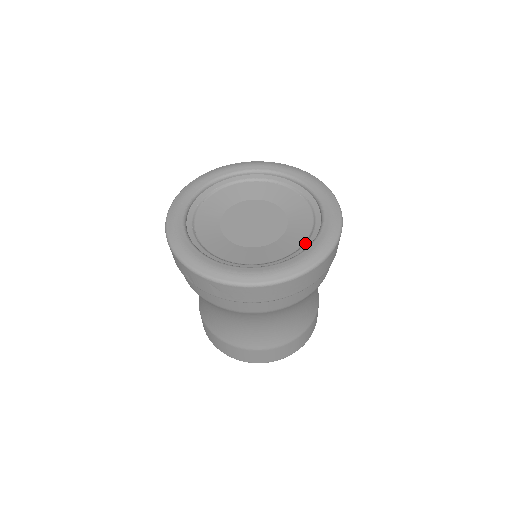
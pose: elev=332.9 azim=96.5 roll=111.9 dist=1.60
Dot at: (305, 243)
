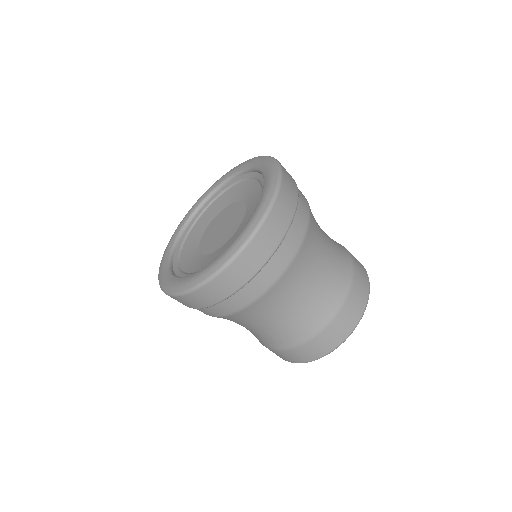
Dot at: occluded
